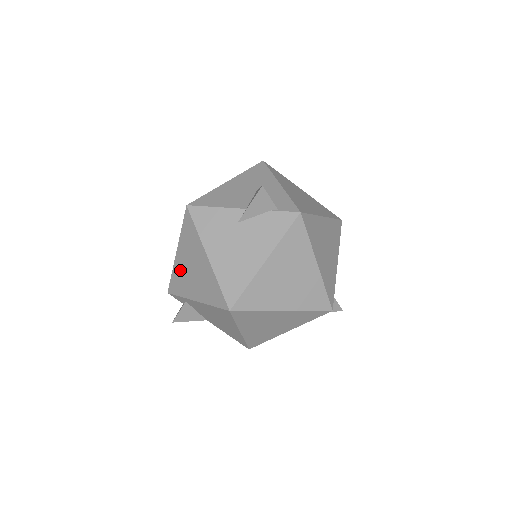
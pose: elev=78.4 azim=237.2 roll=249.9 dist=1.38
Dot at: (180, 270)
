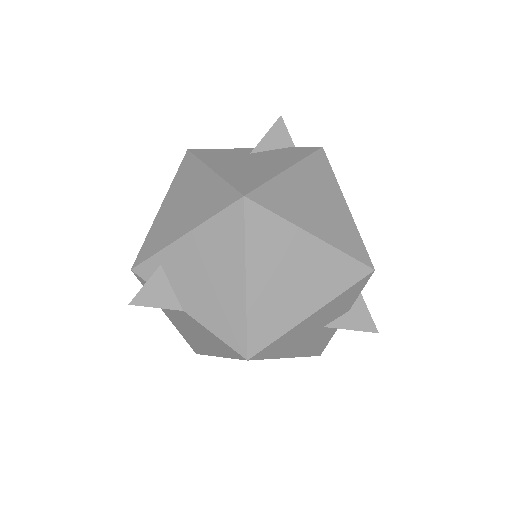
Dot at: (162, 221)
